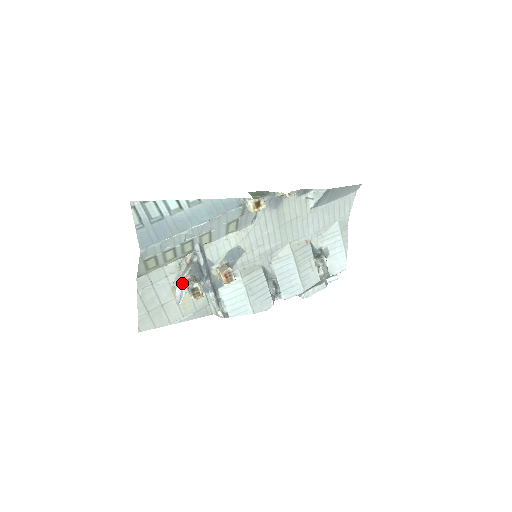
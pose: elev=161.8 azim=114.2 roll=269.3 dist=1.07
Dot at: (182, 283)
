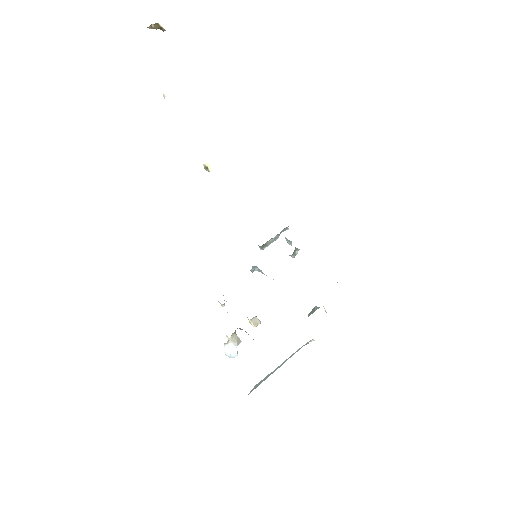
Dot at: (232, 345)
